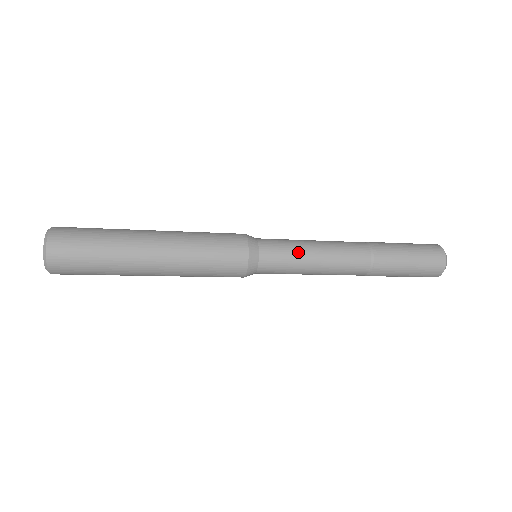
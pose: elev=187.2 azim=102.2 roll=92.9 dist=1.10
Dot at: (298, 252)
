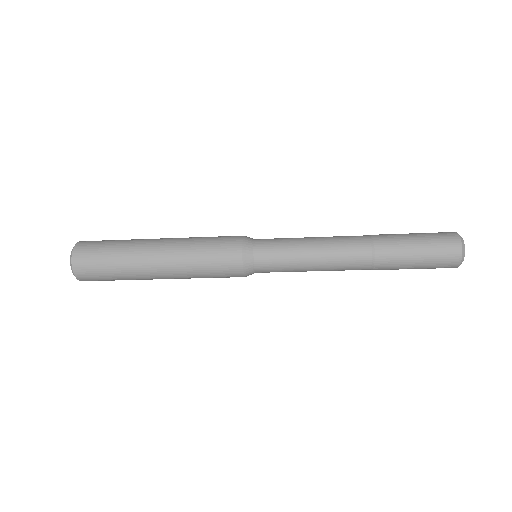
Dot at: (293, 261)
